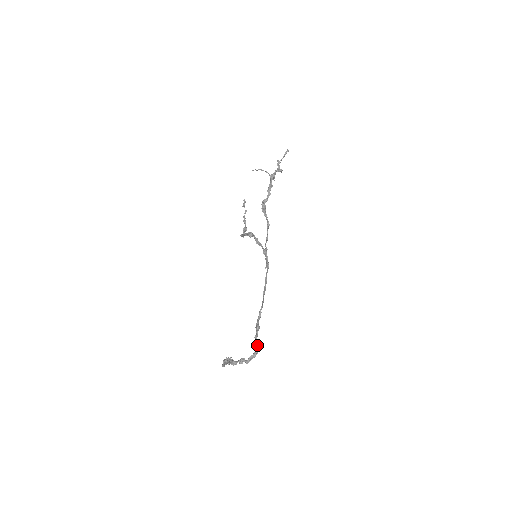
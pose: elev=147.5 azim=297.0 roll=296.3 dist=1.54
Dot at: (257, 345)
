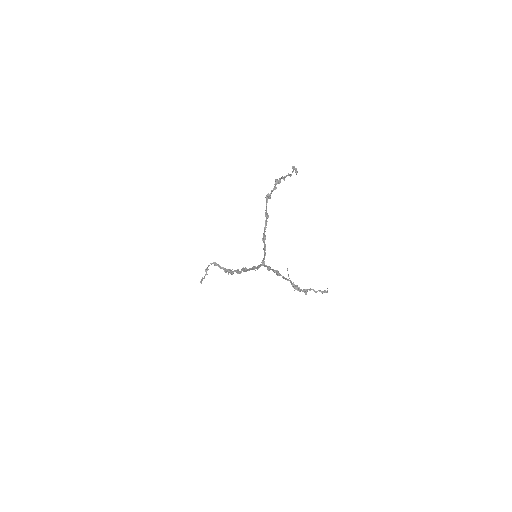
Dot at: occluded
